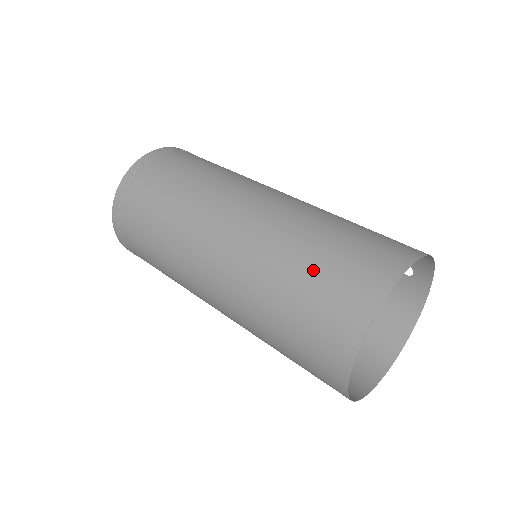
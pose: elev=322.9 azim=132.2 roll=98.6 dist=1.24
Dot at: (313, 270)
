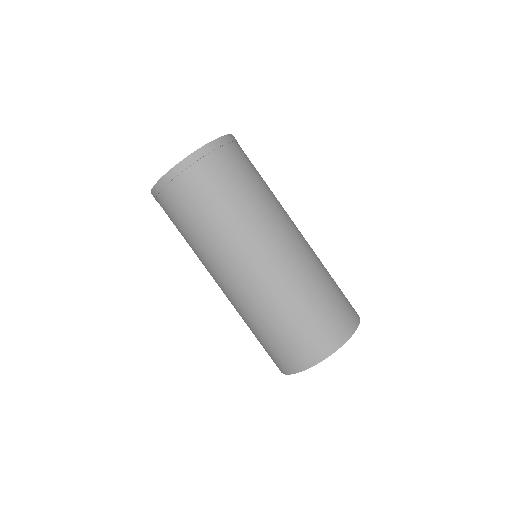
Dot at: (281, 333)
